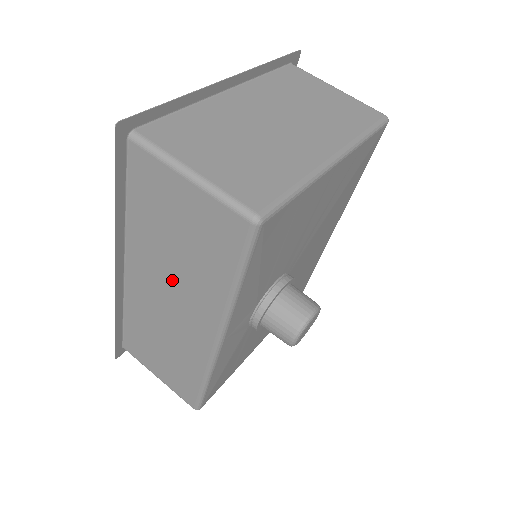
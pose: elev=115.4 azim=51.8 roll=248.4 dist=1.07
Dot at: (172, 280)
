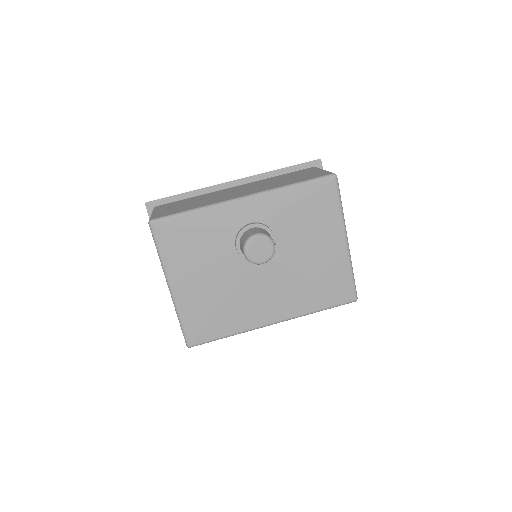
Dot at: occluded
